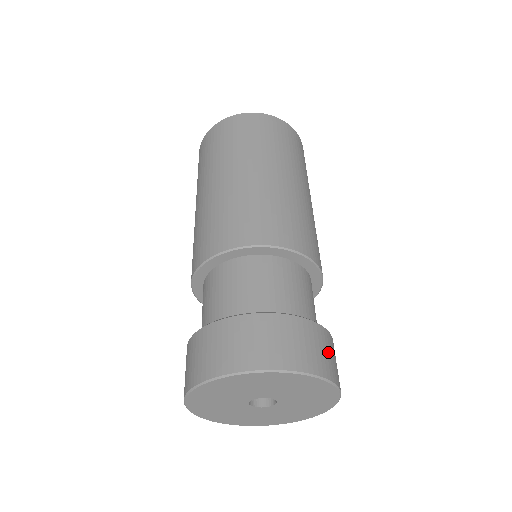
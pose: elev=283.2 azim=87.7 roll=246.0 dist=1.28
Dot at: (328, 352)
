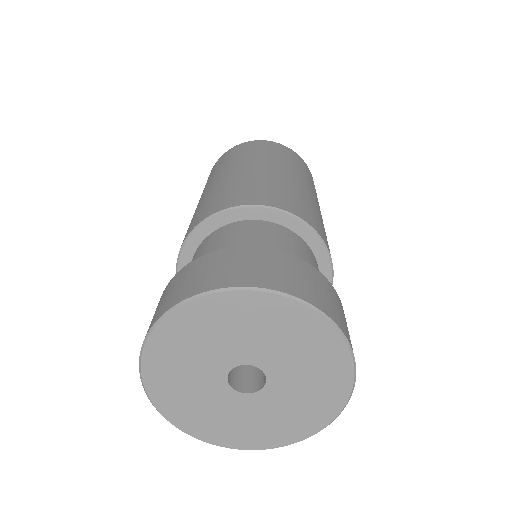
Dot at: occluded
